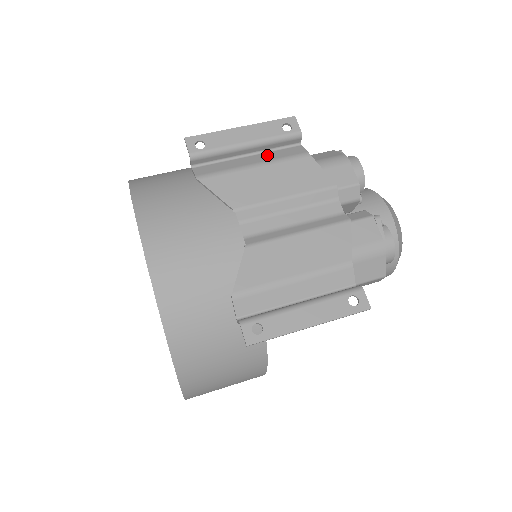
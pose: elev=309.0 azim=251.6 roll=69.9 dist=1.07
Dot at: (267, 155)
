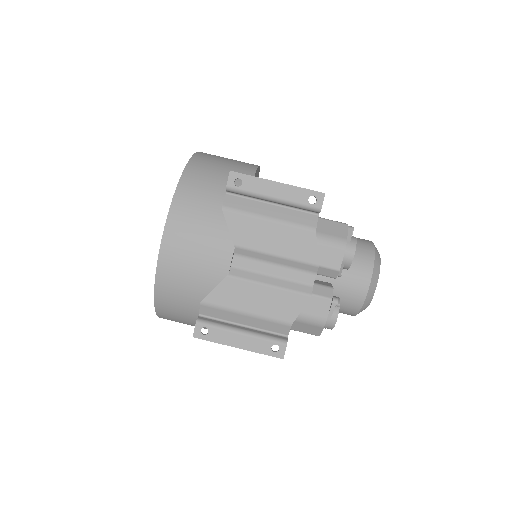
Dot at: (286, 212)
